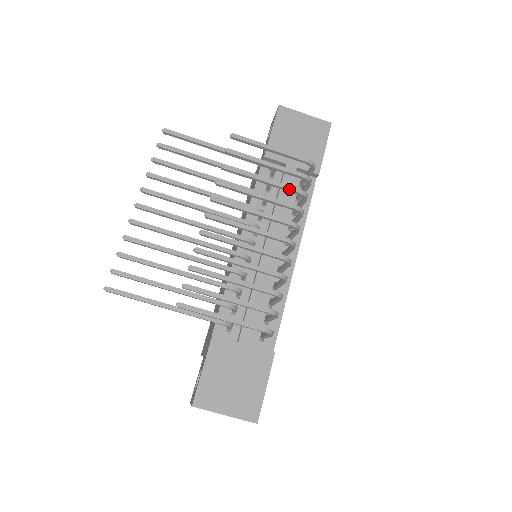
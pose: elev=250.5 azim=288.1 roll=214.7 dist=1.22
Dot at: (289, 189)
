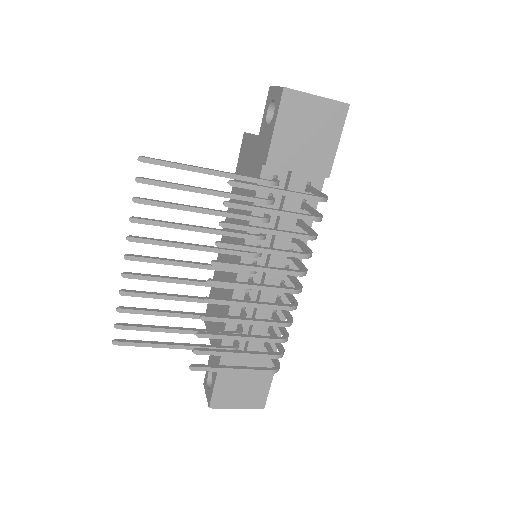
Dot at: (298, 238)
